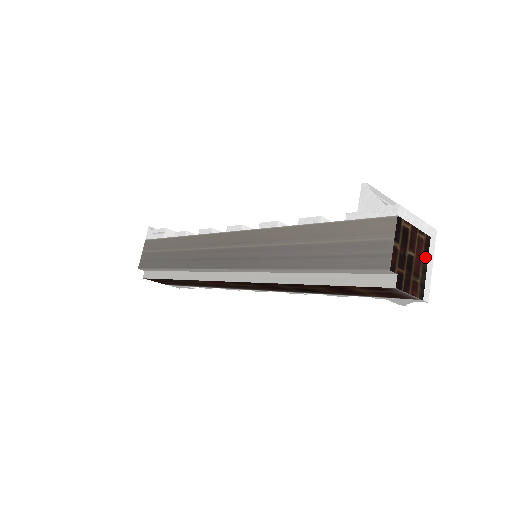
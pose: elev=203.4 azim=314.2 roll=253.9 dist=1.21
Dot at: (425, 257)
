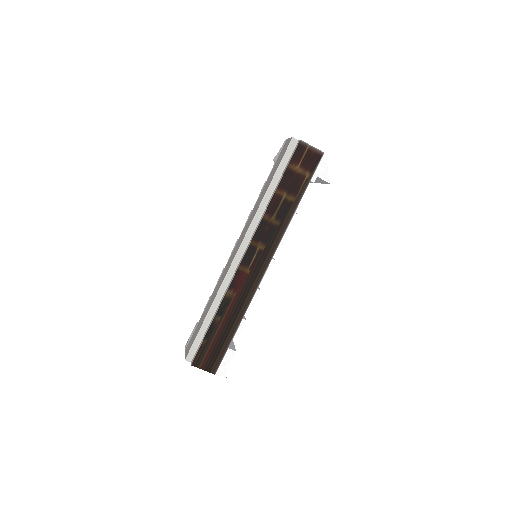
Dot at: occluded
